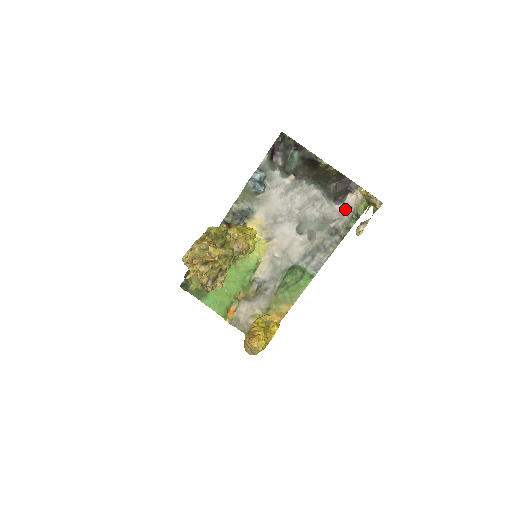
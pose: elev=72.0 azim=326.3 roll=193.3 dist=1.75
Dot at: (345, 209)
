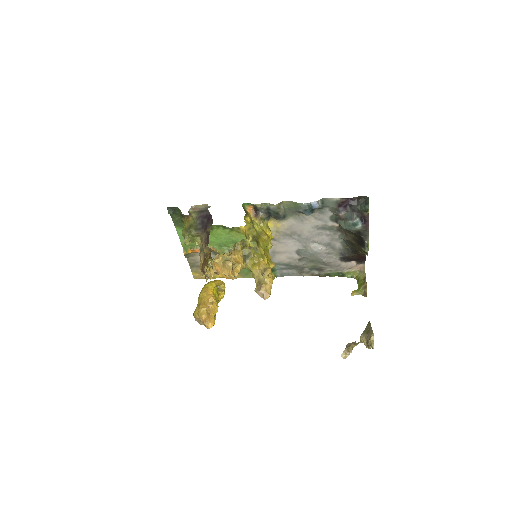
Dot at: (341, 266)
